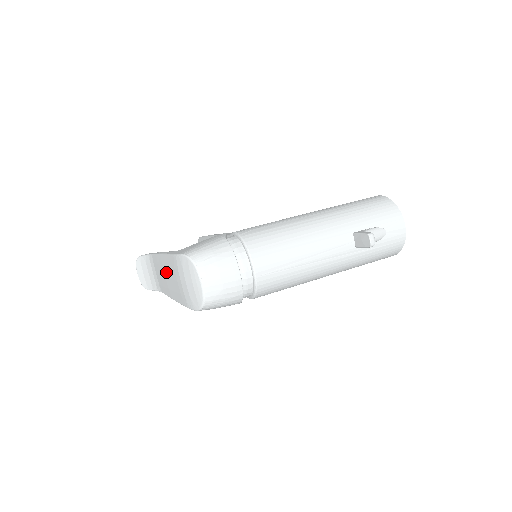
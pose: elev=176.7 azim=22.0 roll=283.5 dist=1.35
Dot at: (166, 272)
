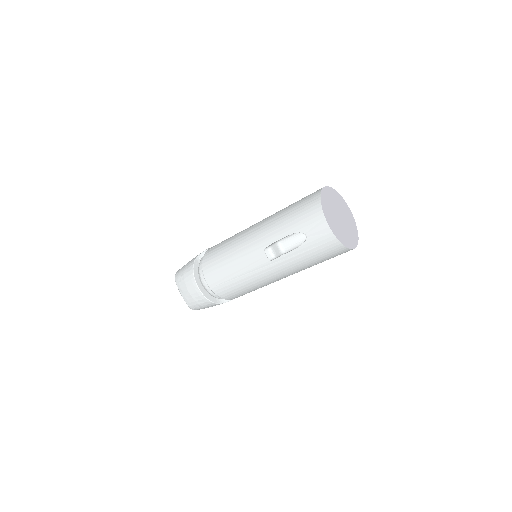
Dot at: occluded
